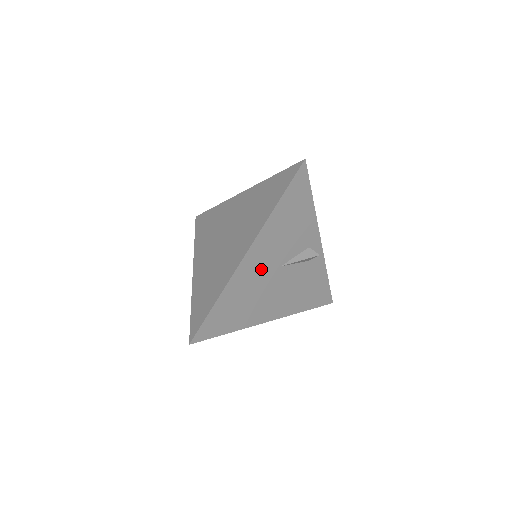
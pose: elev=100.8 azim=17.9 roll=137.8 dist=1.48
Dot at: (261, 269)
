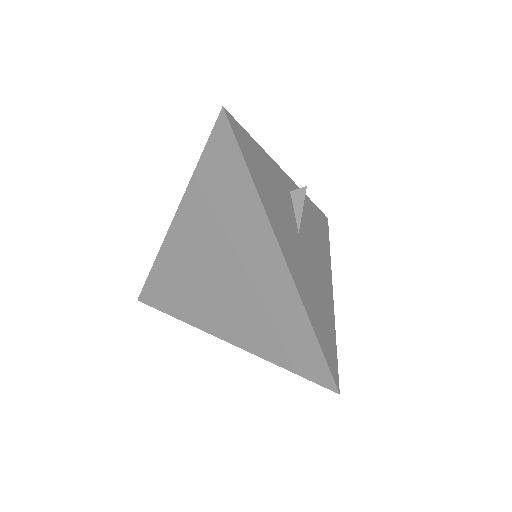
Dot at: (297, 255)
